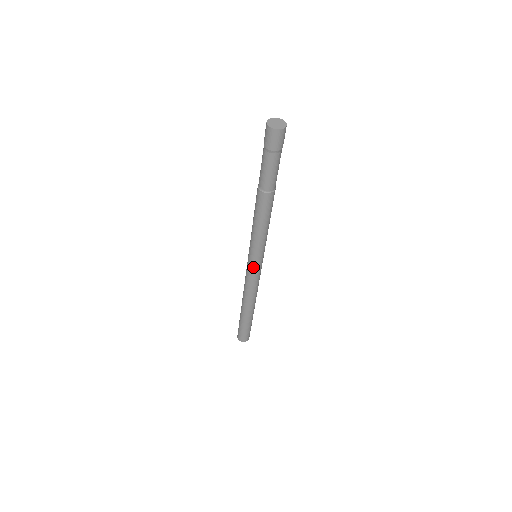
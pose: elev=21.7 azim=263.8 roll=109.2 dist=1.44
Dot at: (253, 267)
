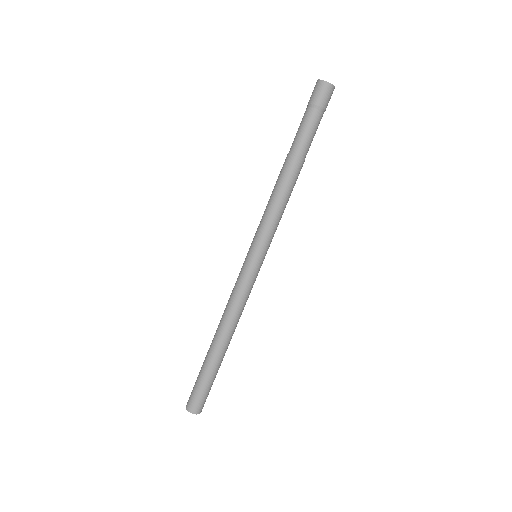
Dot at: (257, 269)
